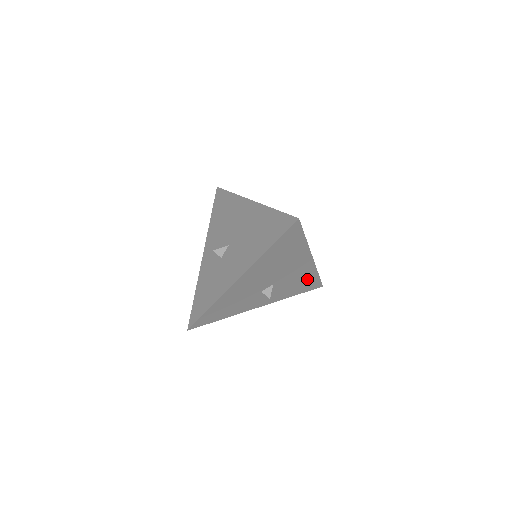
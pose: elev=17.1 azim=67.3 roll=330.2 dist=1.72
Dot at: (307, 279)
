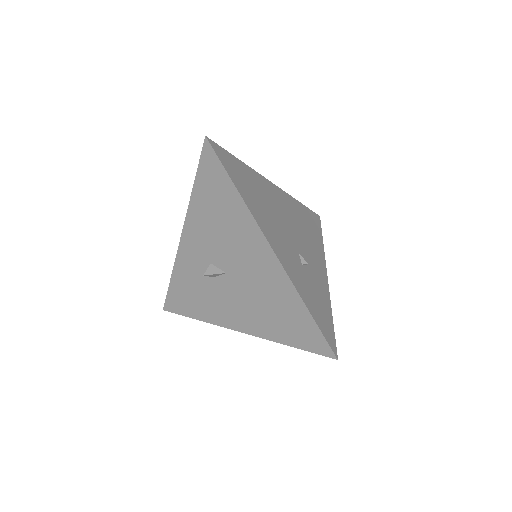
Dot at: occluded
